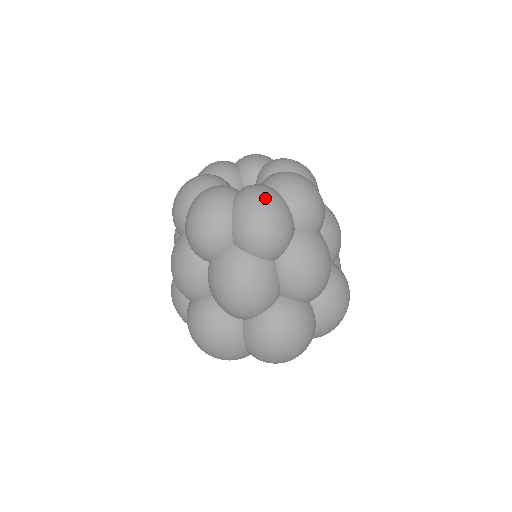
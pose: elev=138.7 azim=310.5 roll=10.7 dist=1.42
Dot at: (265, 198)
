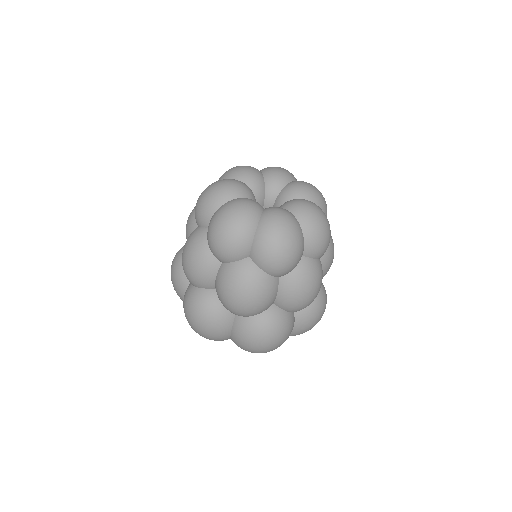
Dot at: (239, 216)
